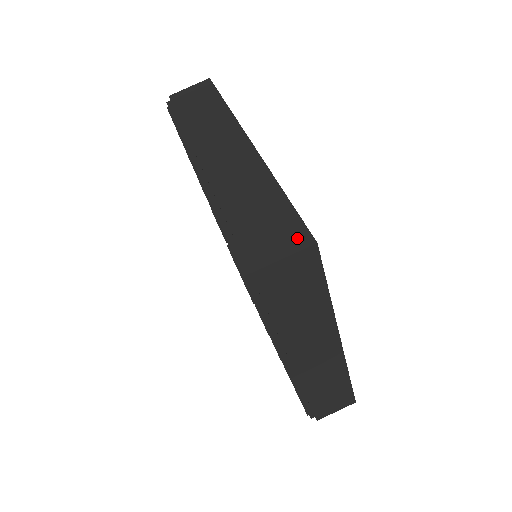
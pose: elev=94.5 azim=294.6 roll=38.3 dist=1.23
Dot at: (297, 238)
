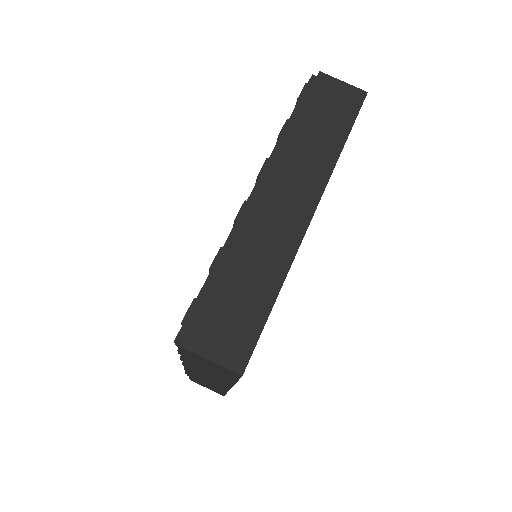
Dot at: (236, 355)
